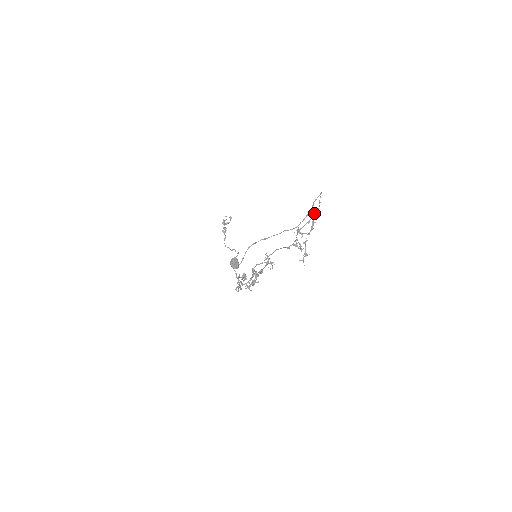
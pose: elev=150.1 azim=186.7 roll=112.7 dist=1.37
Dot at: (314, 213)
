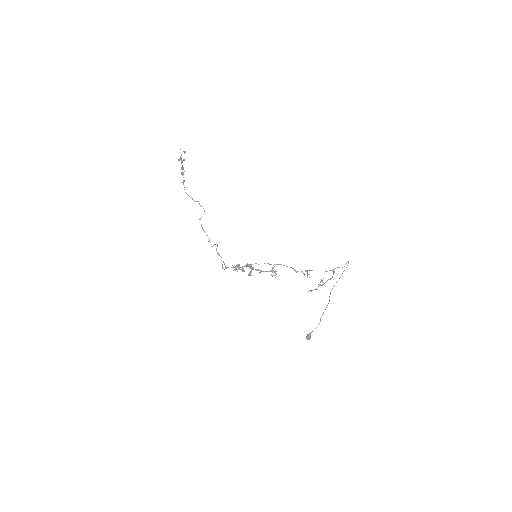
Dot at: occluded
